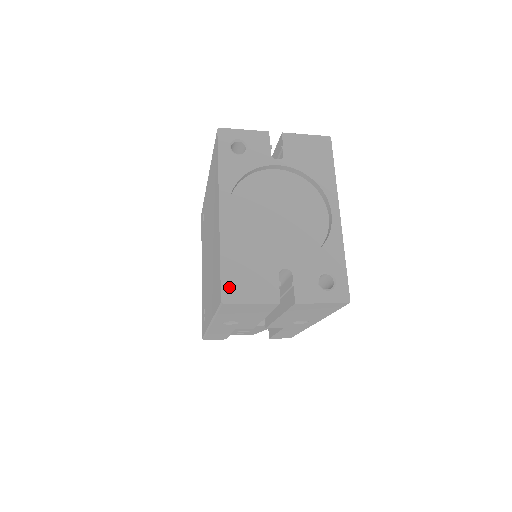
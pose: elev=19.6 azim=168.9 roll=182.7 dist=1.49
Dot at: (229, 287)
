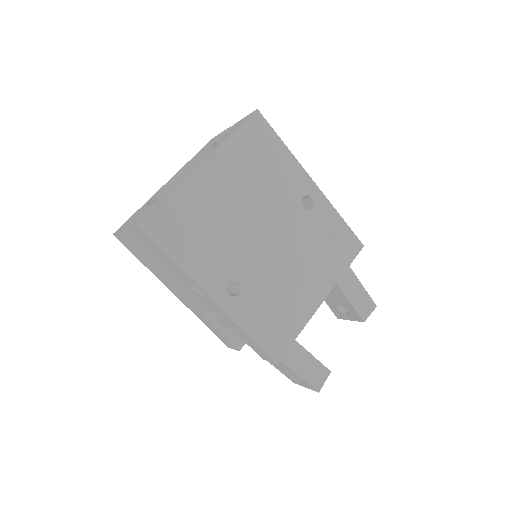
Dot at: occluded
